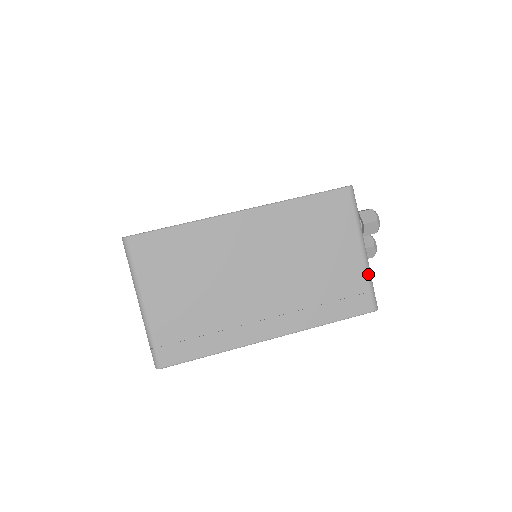
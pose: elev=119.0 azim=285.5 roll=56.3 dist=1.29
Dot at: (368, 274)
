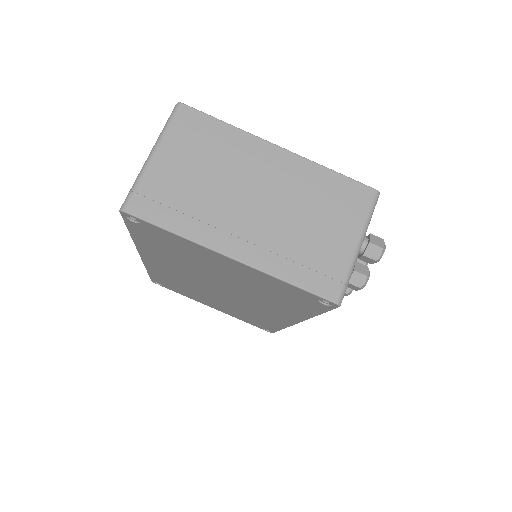
Dot at: (350, 268)
